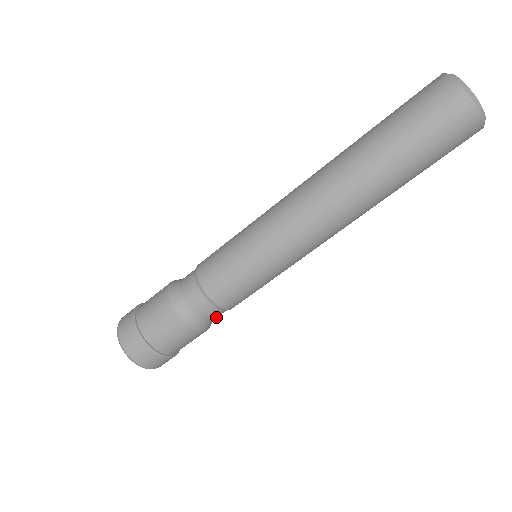
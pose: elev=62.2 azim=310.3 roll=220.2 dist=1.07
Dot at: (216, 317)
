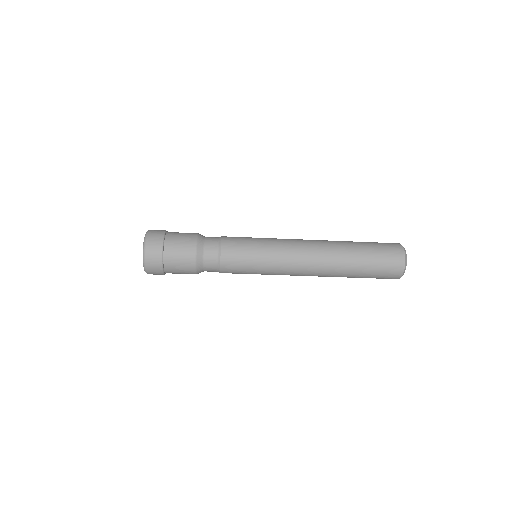
Dot at: (208, 271)
